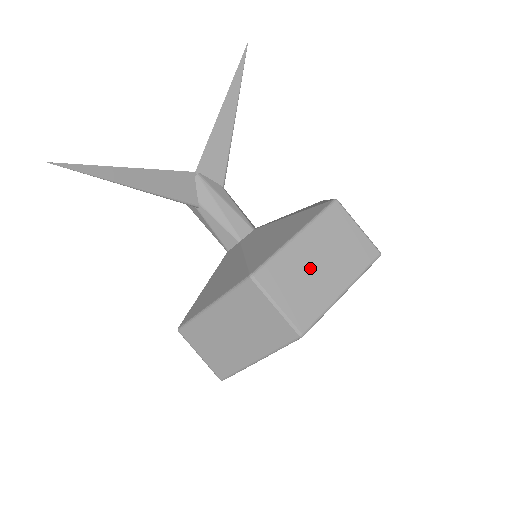
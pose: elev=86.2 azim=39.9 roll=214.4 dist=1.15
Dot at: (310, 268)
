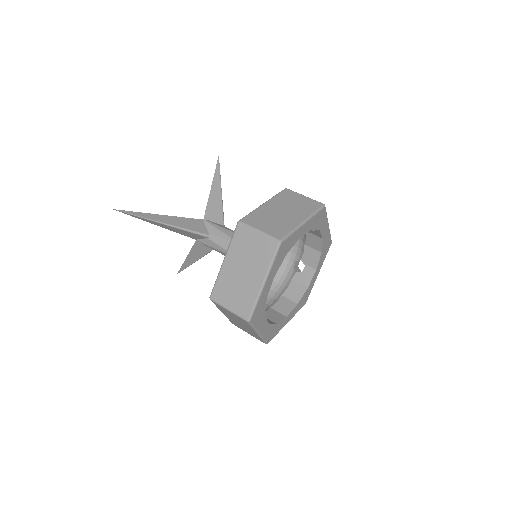
Dot at: (277, 214)
